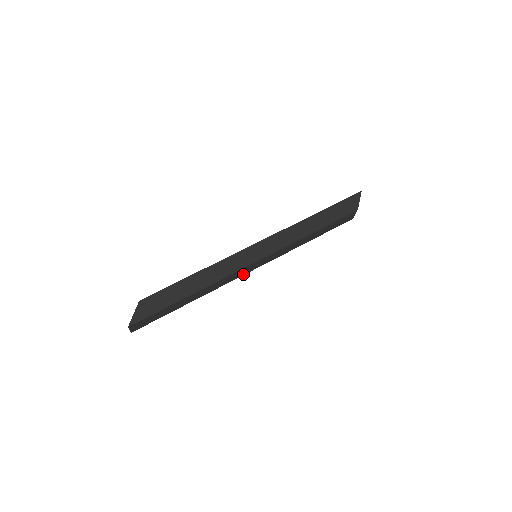
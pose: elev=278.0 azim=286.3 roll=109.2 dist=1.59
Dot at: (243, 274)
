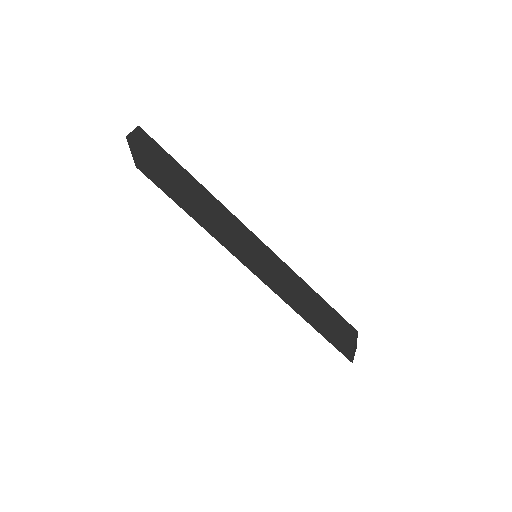
Dot at: (242, 242)
